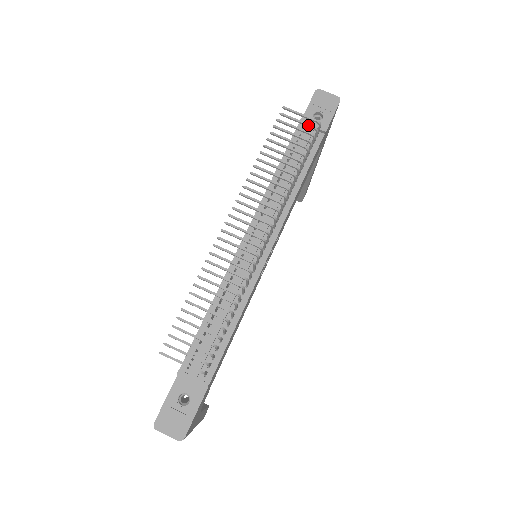
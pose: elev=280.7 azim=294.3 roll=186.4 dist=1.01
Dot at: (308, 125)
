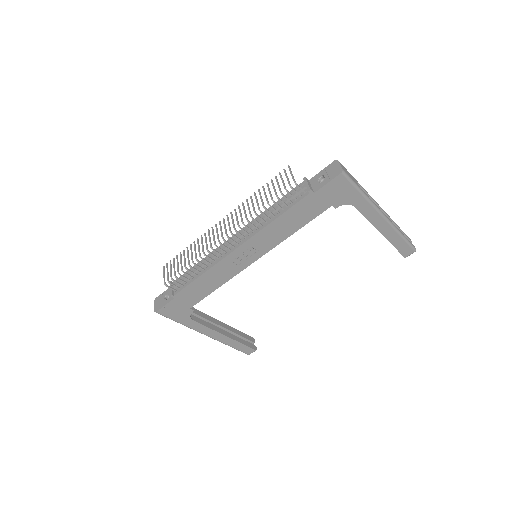
Dot at: (288, 182)
